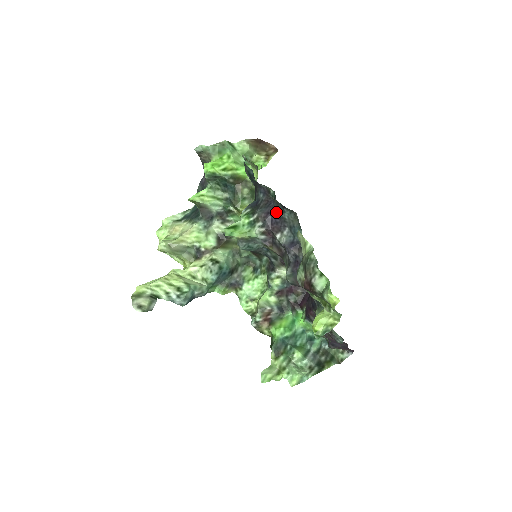
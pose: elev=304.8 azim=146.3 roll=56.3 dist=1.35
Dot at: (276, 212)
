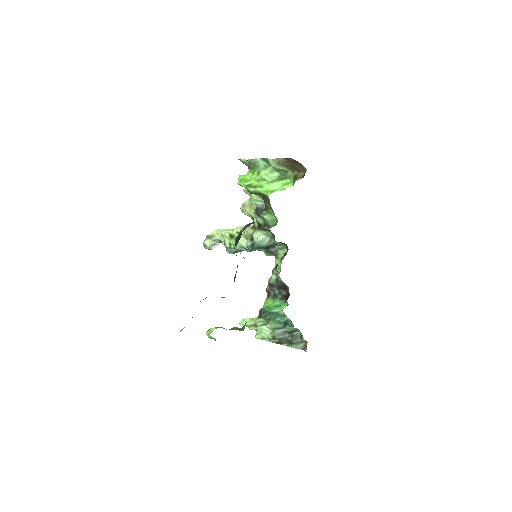
Dot at: occluded
